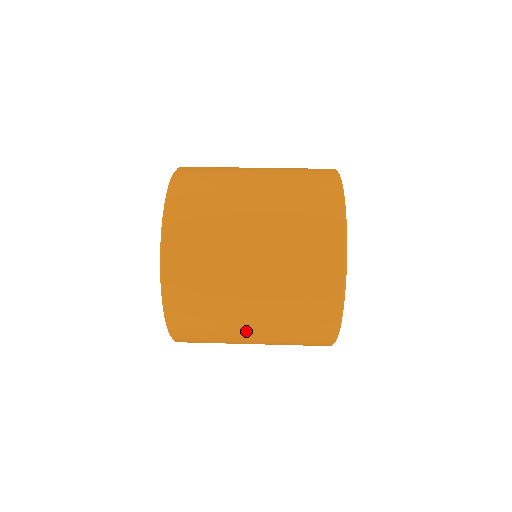
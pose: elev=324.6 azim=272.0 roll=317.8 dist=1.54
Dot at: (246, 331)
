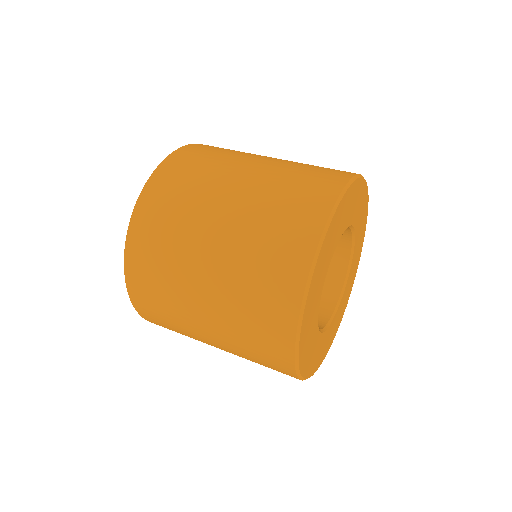
Dot at: occluded
